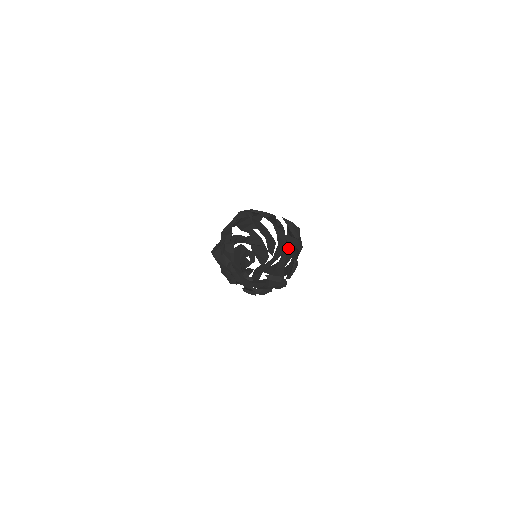
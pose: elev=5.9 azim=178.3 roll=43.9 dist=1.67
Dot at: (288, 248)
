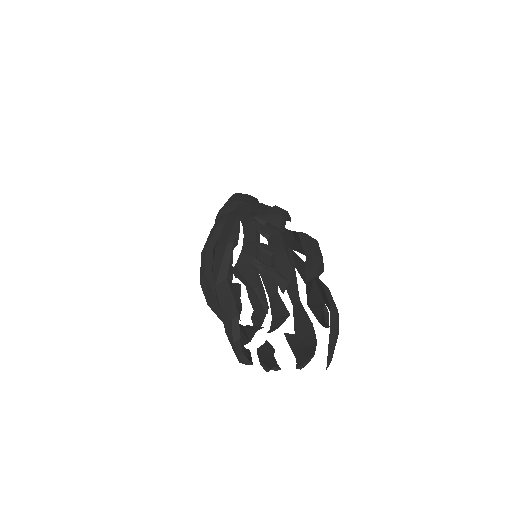
Dot at: (298, 242)
